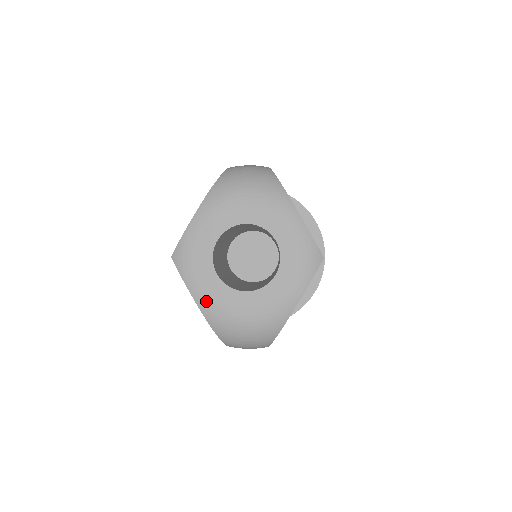
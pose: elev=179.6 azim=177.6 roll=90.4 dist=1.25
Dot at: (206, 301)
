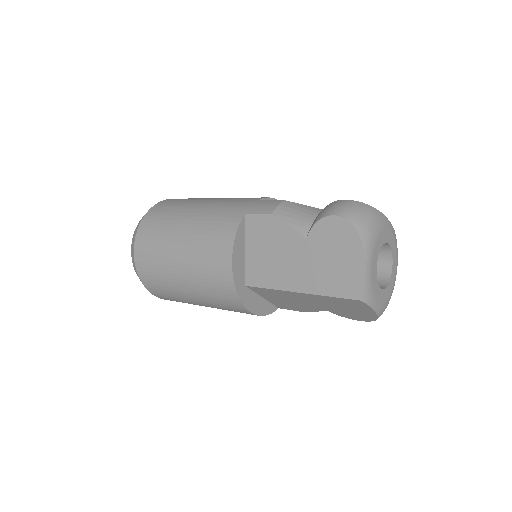
Dot at: (380, 307)
